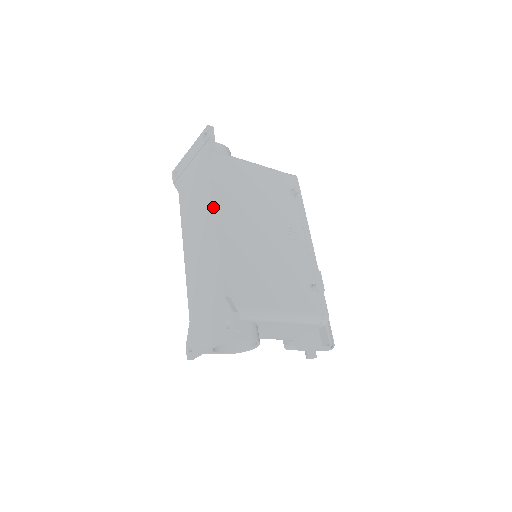
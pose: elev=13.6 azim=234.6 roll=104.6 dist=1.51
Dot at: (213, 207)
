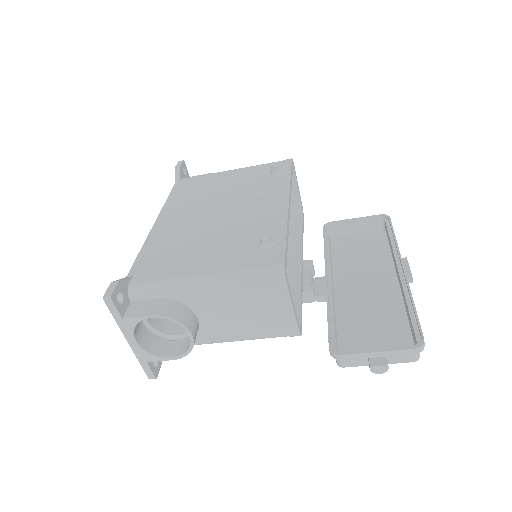
Dot at: (159, 214)
